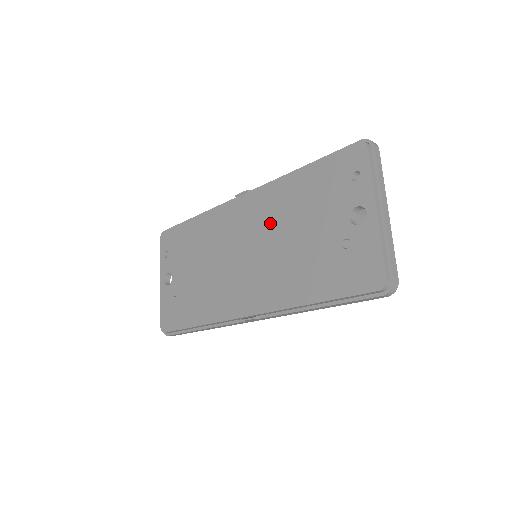
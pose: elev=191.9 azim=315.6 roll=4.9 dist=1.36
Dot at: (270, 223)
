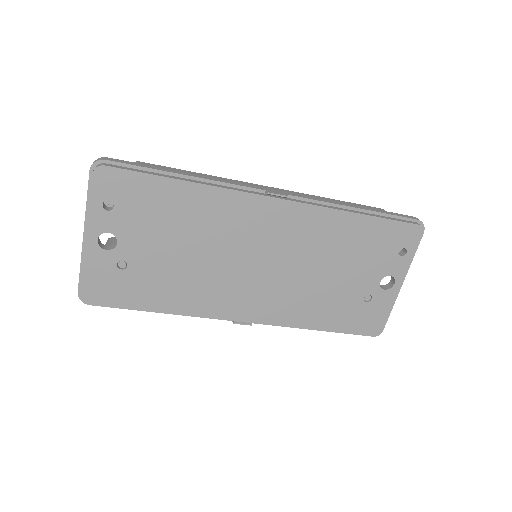
Dot at: (304, 249)
